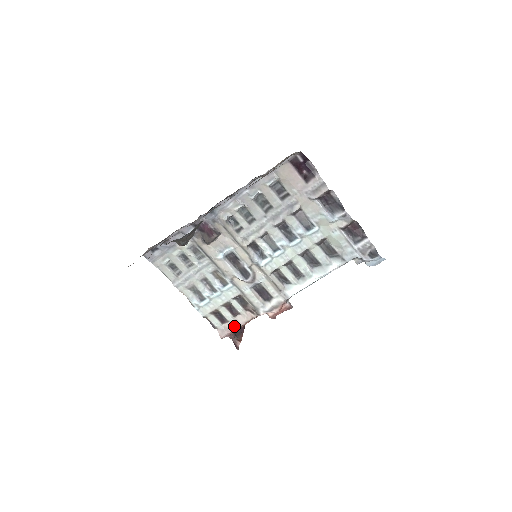
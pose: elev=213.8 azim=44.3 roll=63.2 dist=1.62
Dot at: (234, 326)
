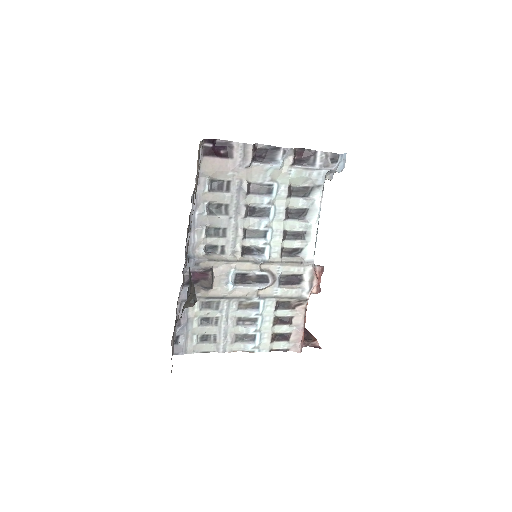
Dot at: (299, 332)
